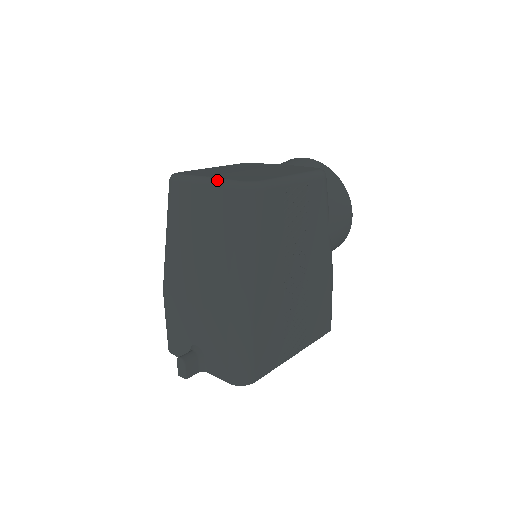
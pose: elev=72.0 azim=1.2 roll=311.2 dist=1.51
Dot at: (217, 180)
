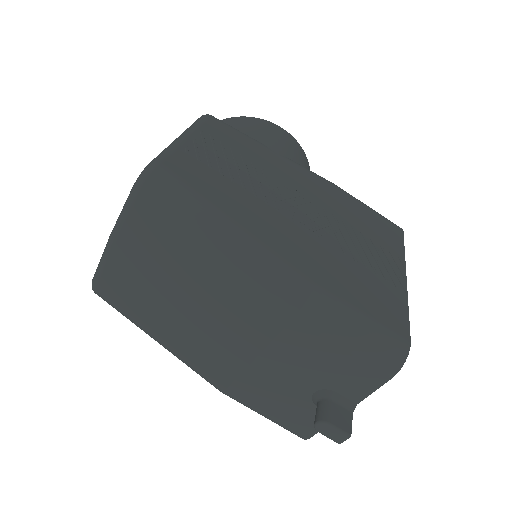
Dot at: (117, 222)
